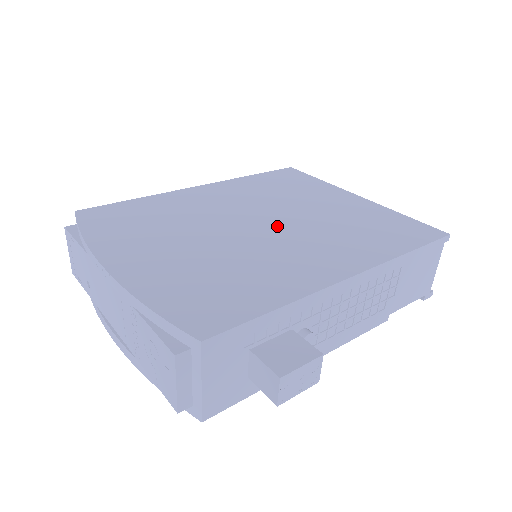
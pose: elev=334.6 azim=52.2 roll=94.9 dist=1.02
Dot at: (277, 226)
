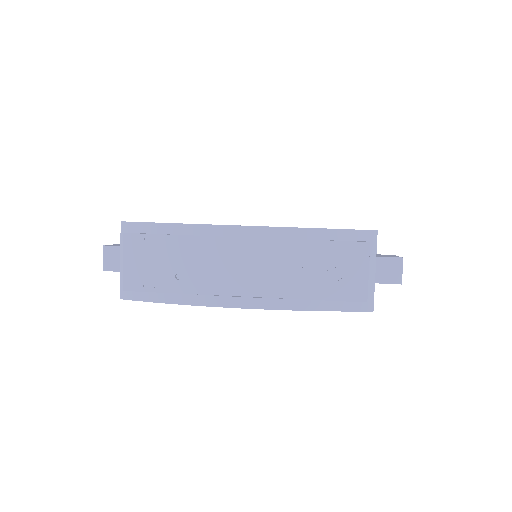
Dot at: occluded
